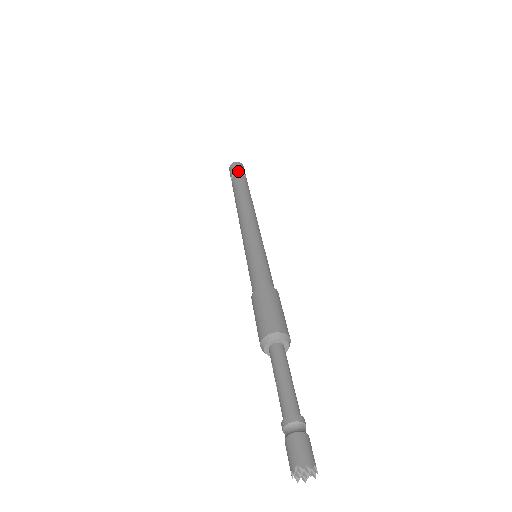
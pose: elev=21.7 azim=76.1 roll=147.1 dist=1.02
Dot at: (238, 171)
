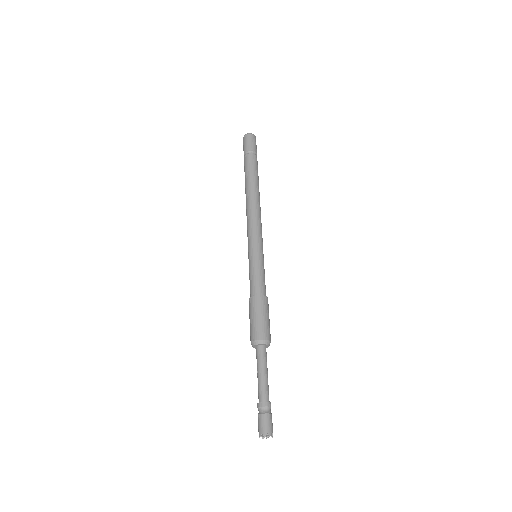
Dot at: (250, 149)
